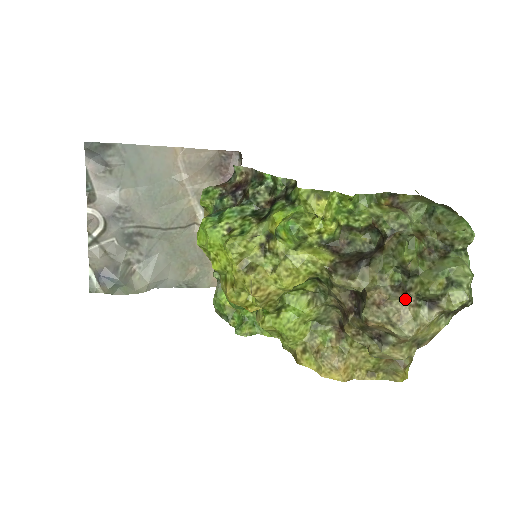
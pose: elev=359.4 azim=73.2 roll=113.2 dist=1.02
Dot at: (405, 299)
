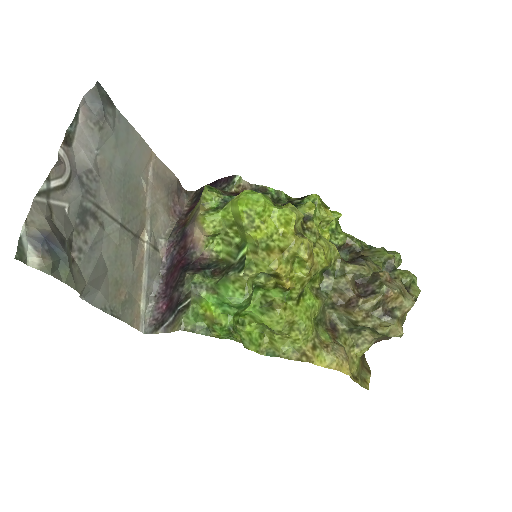
Dot at: (399, 281)
